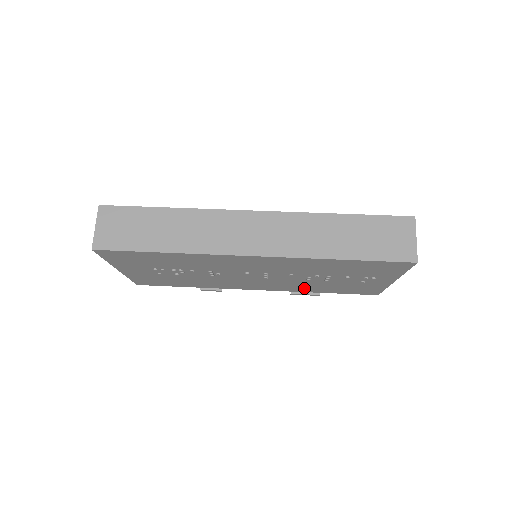
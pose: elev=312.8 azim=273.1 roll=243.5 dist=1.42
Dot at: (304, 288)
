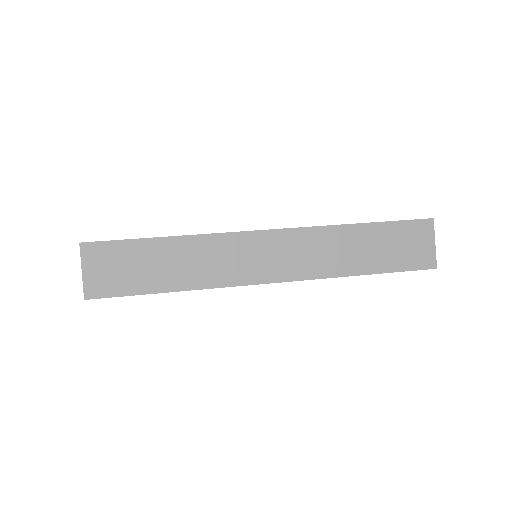
Dot at: occluded
